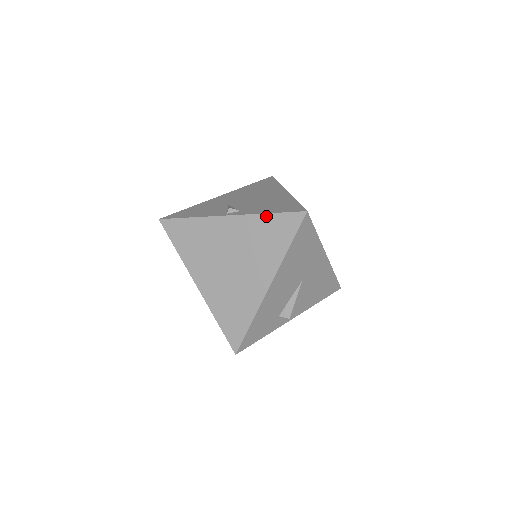
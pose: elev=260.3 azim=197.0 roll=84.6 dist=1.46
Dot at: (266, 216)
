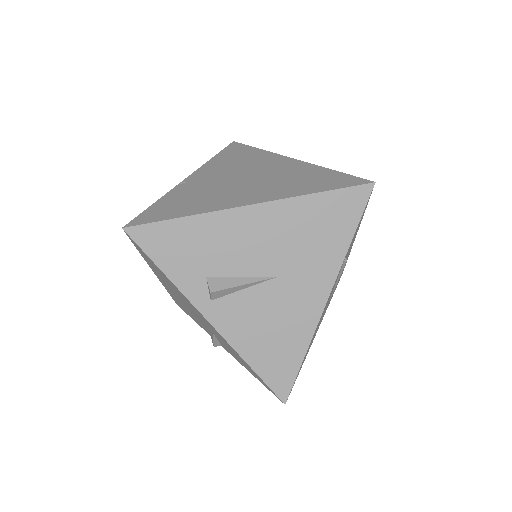
Dot at: (327, 170)
